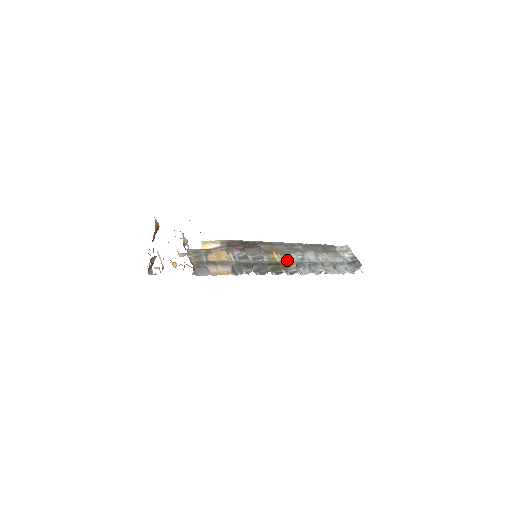
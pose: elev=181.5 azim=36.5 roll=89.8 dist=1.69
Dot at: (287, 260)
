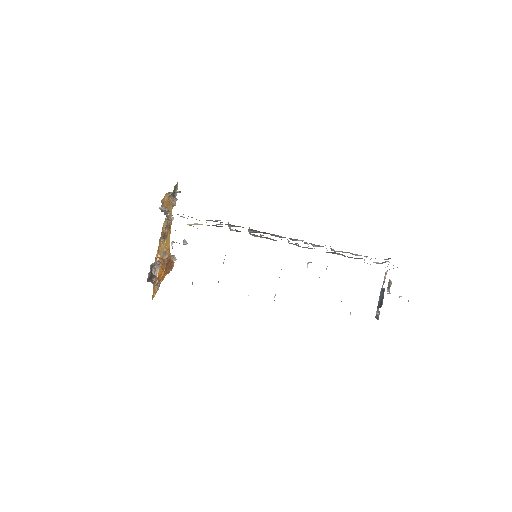
Dot at: (281, 239)
